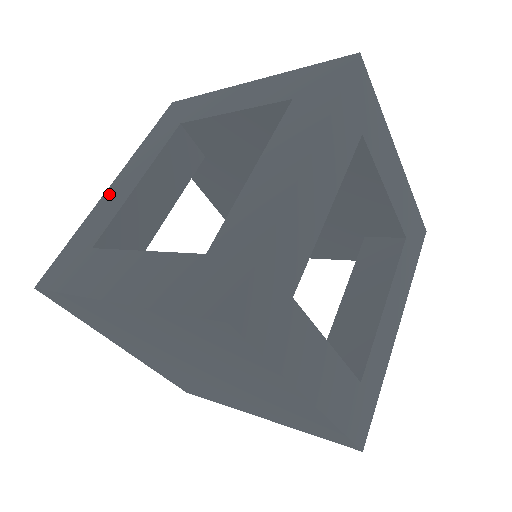
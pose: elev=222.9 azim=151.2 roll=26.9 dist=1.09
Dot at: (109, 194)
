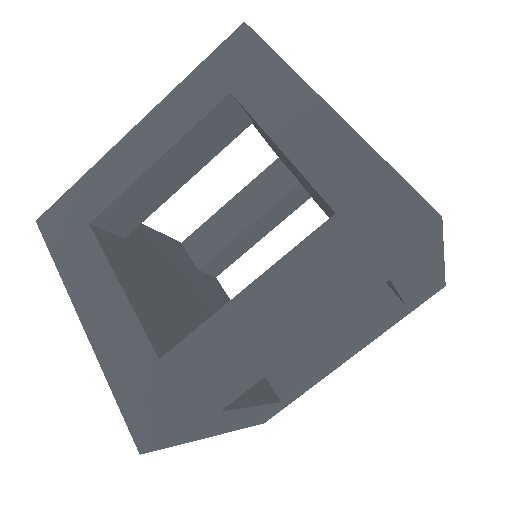
Dot at: (126, 146)
